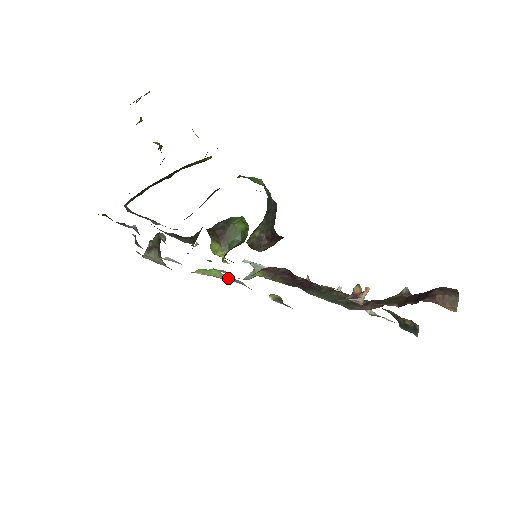
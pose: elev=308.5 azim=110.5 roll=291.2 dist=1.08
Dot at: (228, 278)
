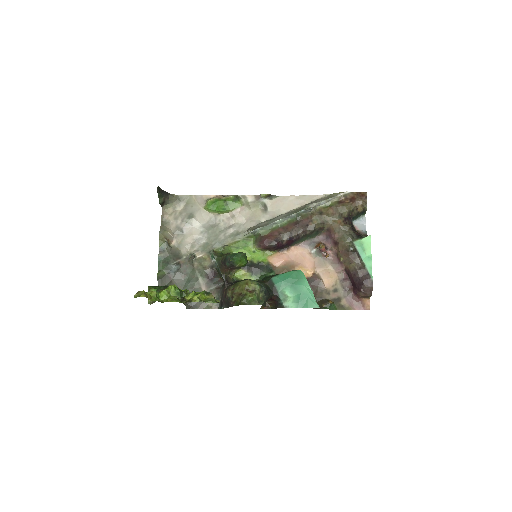
Dot at: (231, 211)
